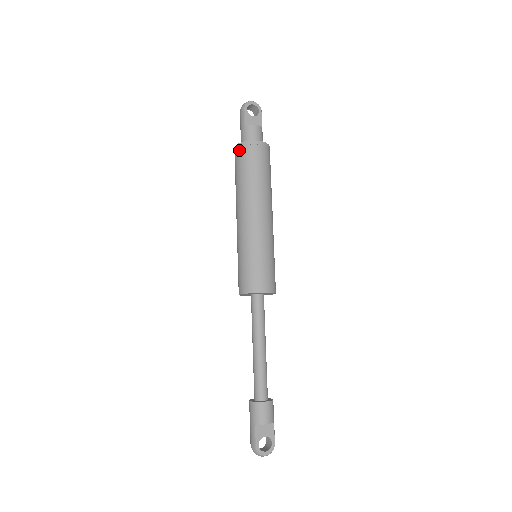
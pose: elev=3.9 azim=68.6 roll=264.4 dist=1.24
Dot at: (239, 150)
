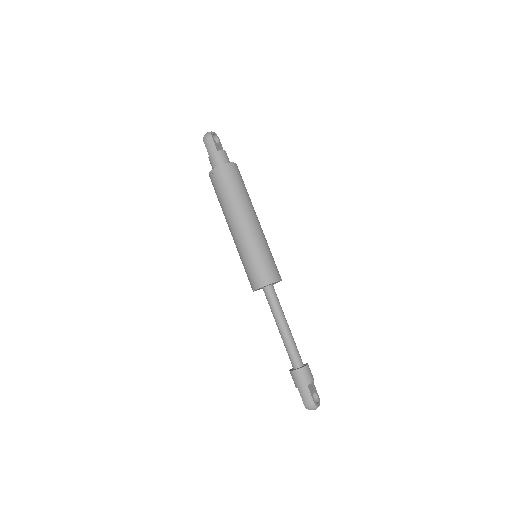
Dot at: (223, 171)
